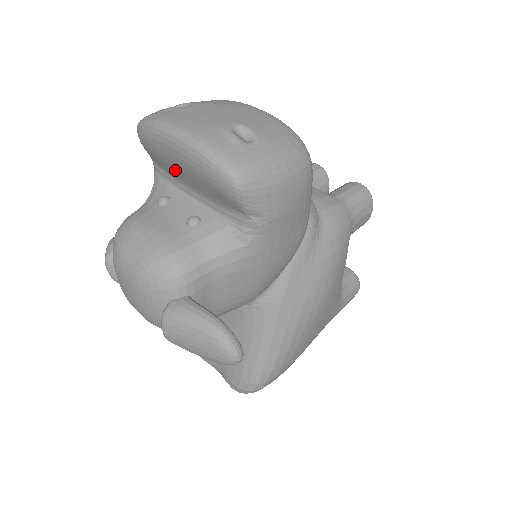
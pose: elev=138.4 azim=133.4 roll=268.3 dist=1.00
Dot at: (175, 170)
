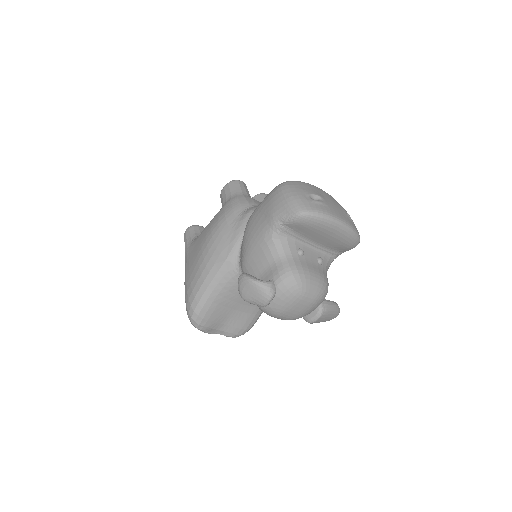
Dot at: (318, 237)
